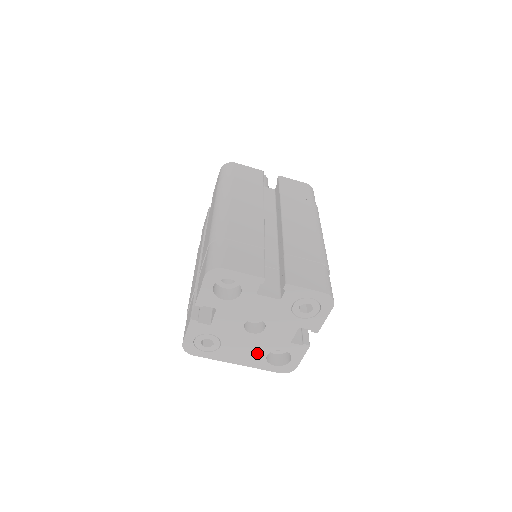
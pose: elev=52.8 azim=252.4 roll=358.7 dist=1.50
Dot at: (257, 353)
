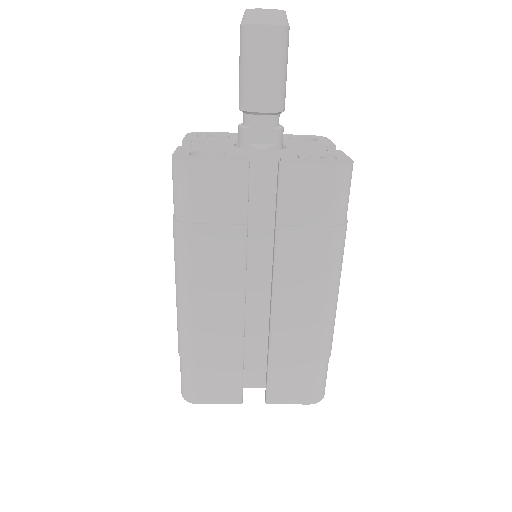
Dot at: occluded
